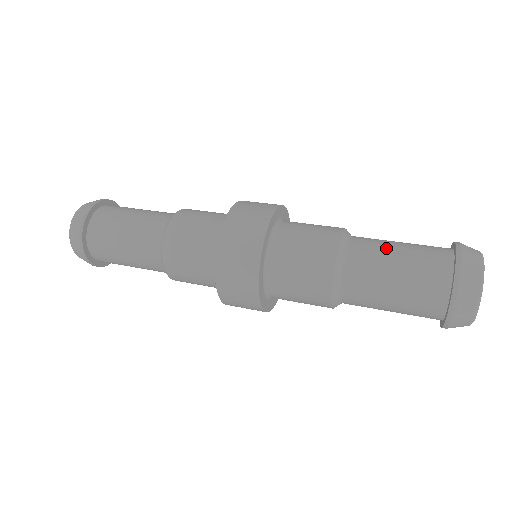
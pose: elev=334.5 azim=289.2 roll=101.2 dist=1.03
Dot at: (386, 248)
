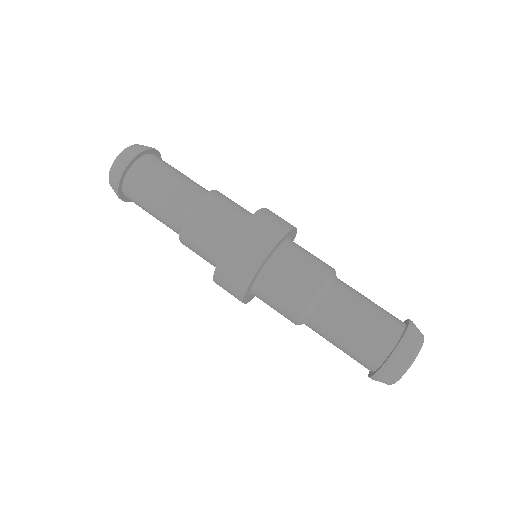
Dot at: (351, 312)
